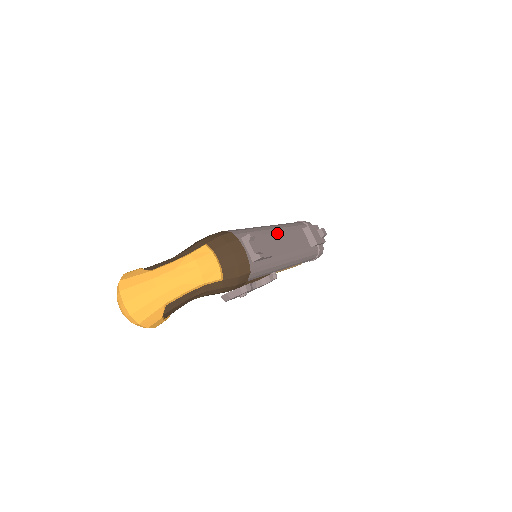
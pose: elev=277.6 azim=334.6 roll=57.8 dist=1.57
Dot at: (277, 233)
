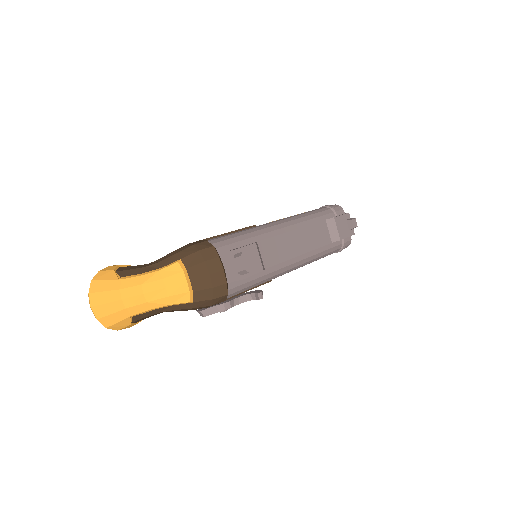
Dot at: (284, 234)
